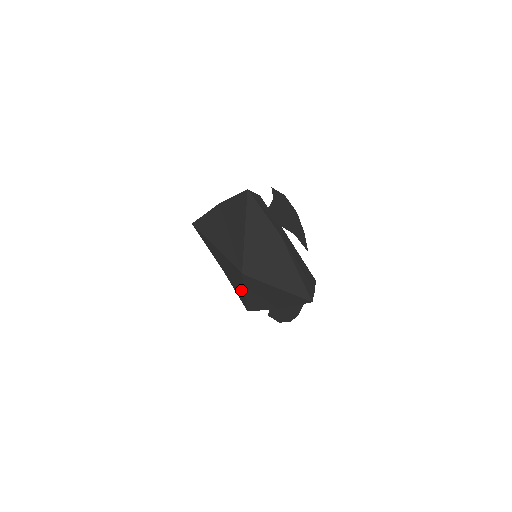
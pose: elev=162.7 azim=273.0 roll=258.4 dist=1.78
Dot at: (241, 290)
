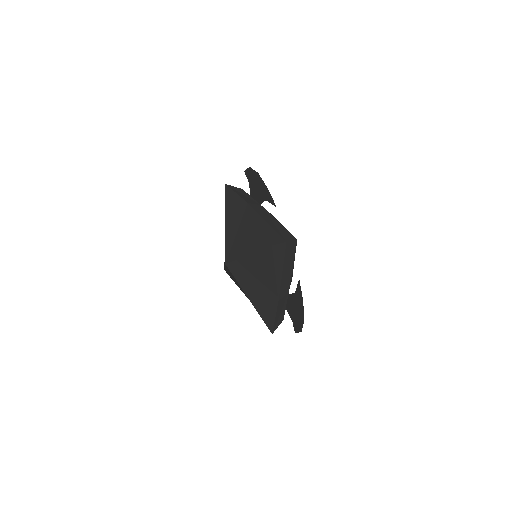
Dot at: occluded
